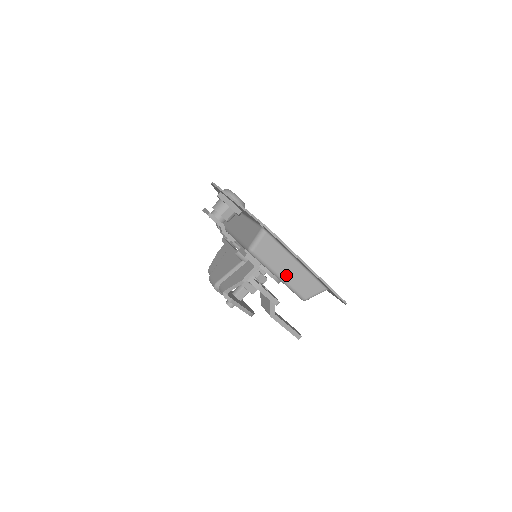
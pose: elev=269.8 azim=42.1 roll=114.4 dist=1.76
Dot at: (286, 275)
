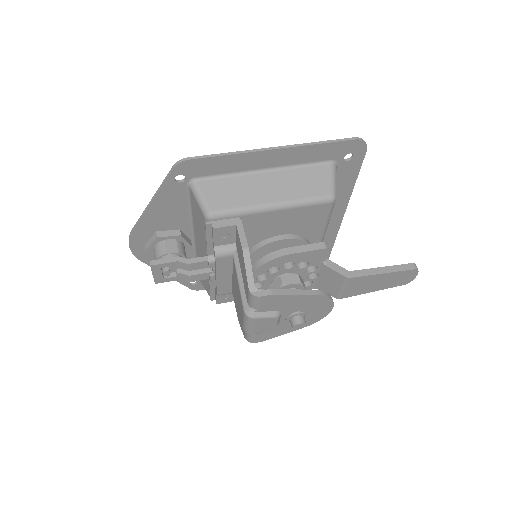
Dot at: (276, 196)
